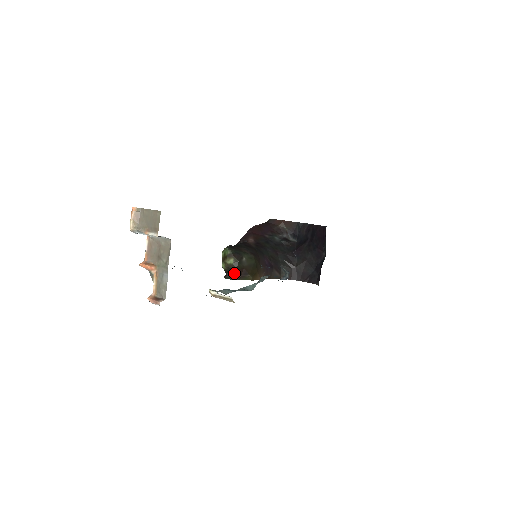
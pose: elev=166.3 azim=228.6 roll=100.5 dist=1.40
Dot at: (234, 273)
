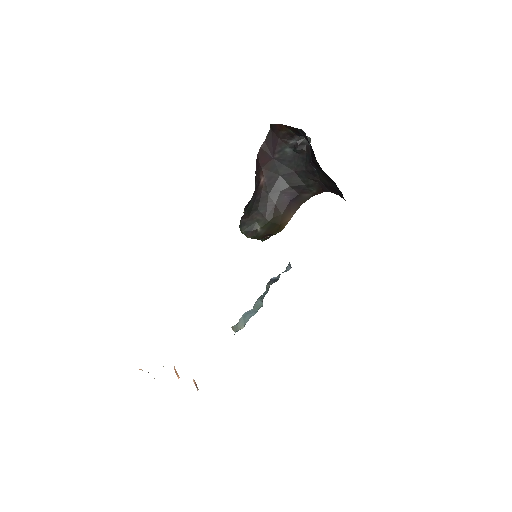
Dot at: occluded
